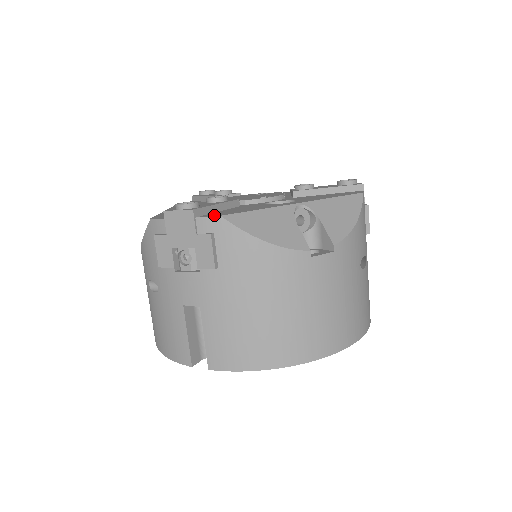
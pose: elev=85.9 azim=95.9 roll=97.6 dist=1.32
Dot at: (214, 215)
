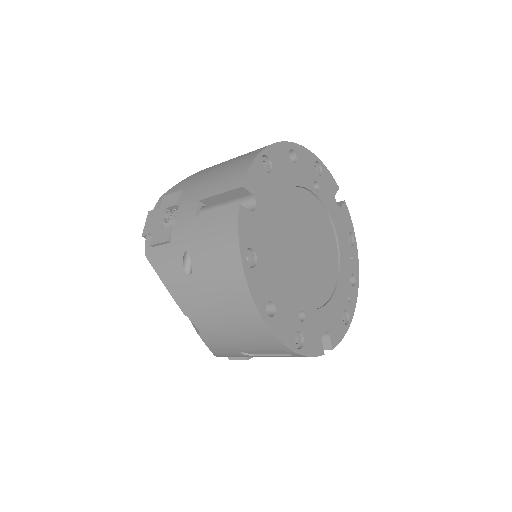
Dot at: occluded
